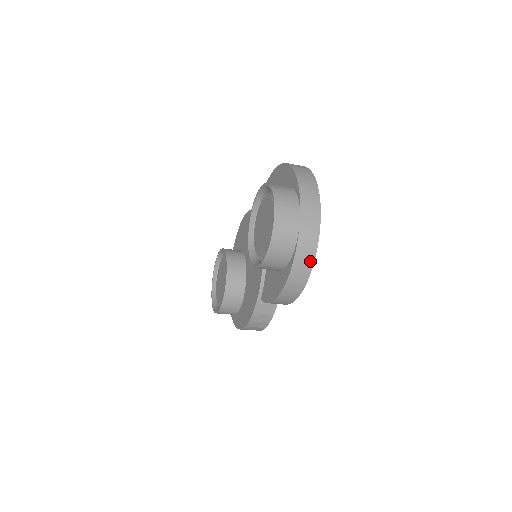
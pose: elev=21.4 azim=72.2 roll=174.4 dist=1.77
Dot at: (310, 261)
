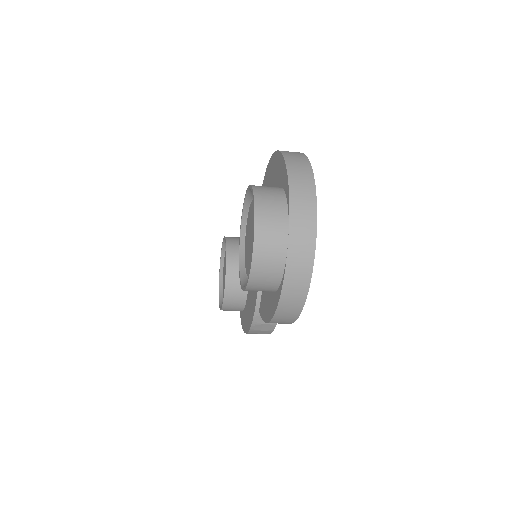
Dot at: (303, 289)
